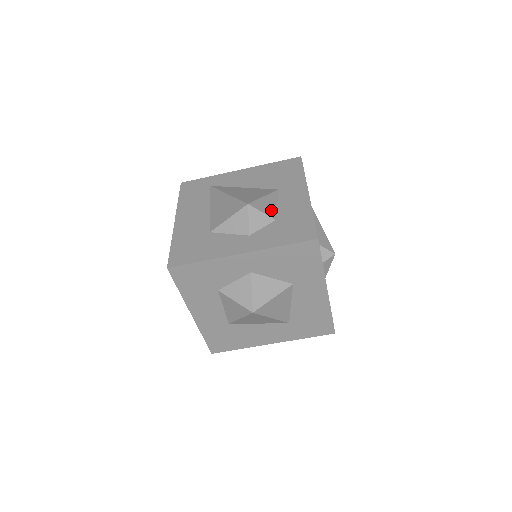
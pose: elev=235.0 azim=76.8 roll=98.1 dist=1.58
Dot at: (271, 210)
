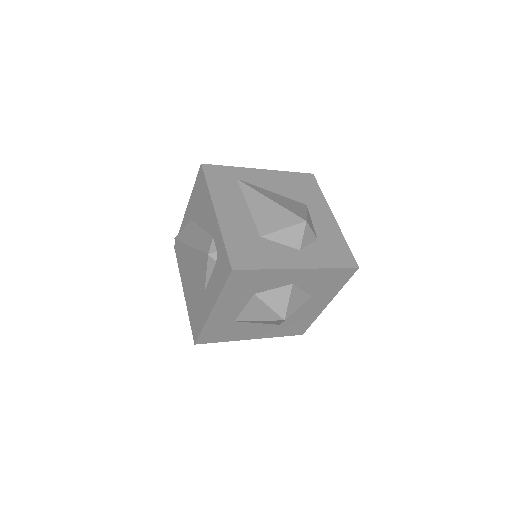
Dot at: (313, 228)
